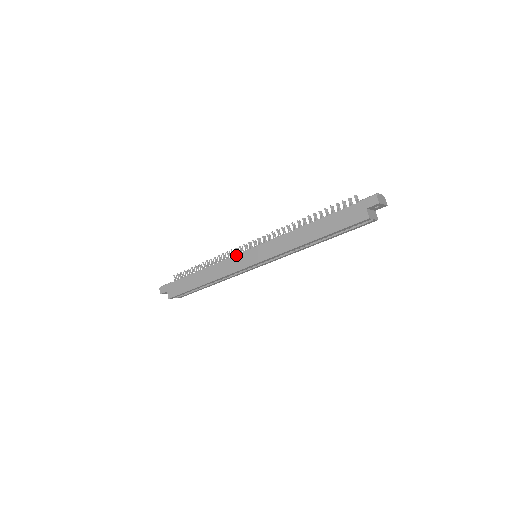
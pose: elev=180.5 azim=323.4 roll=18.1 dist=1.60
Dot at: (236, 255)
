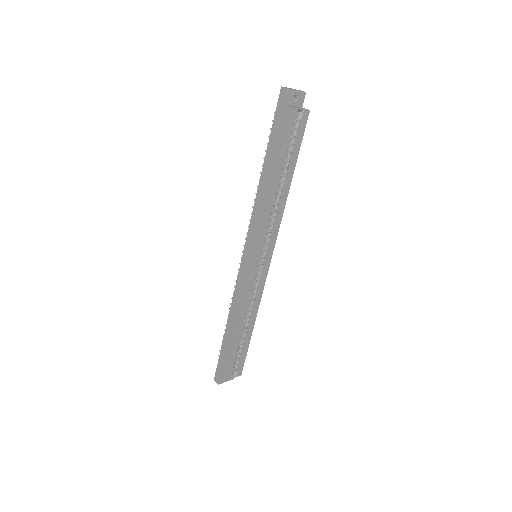
Dot at: (239, 271)
